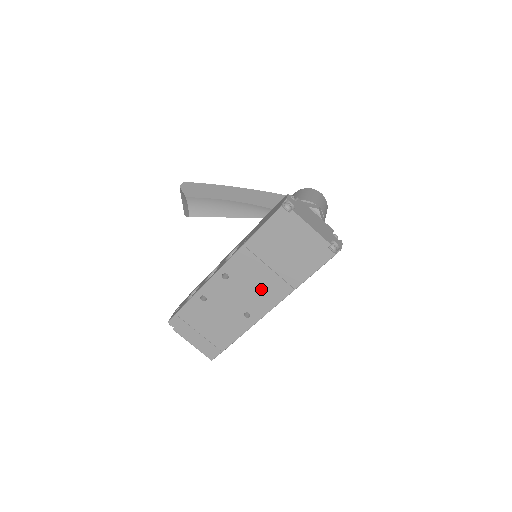
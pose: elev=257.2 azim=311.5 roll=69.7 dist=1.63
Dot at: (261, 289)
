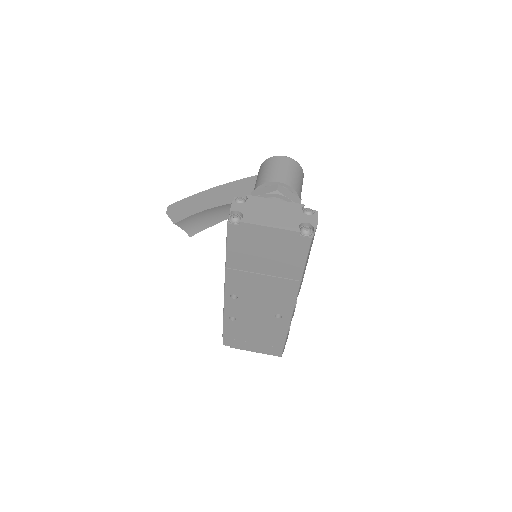
Dot at: (271, 293)
